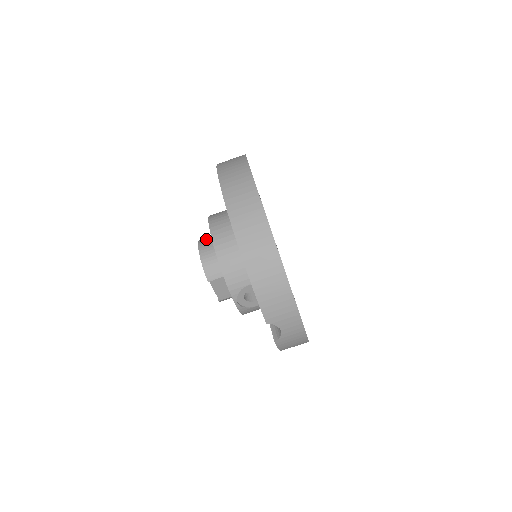
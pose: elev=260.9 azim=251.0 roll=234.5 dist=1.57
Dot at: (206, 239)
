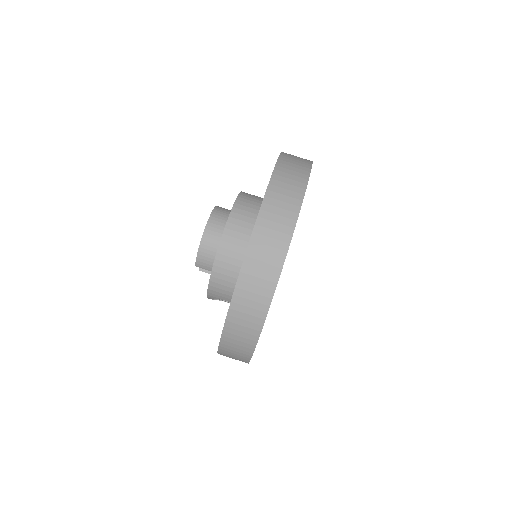
Dot at: (218, 222)
